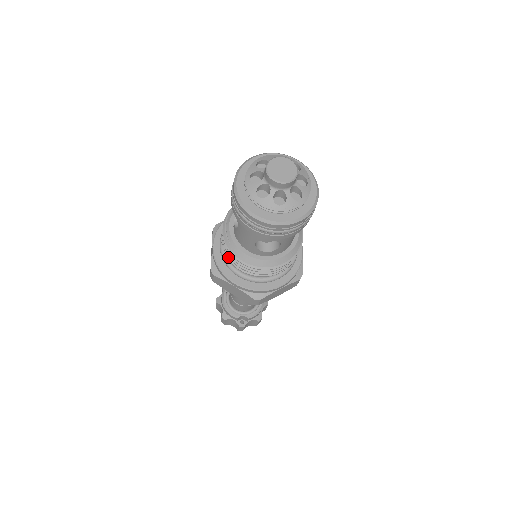
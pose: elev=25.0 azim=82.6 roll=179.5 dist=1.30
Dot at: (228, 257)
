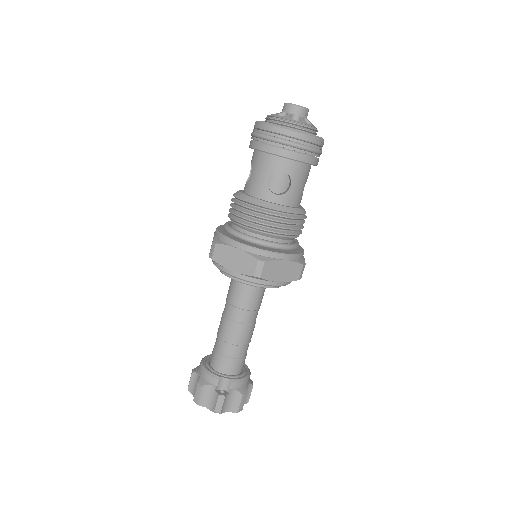
Dot at: (235, 215)
